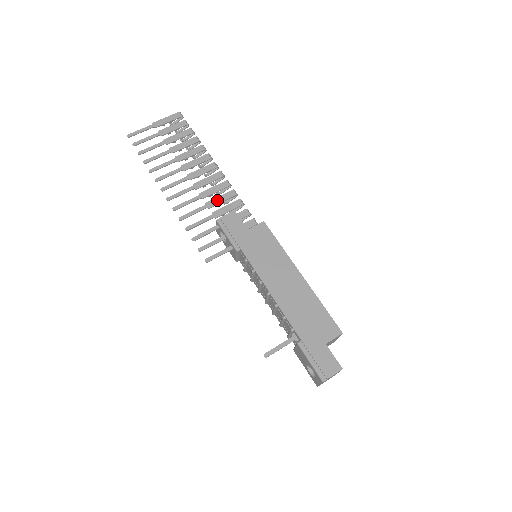
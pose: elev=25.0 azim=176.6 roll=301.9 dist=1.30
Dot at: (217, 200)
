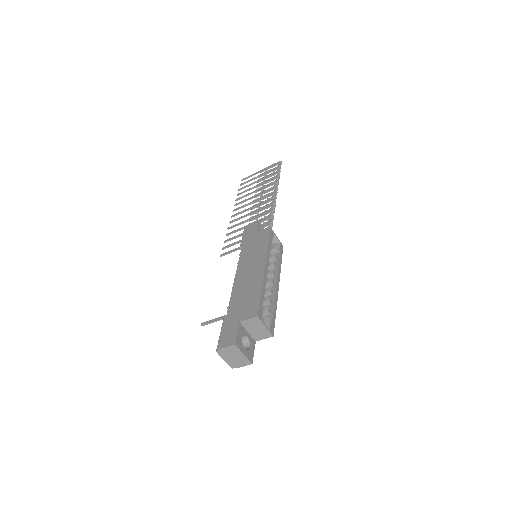
Dot at: (258, 215)
